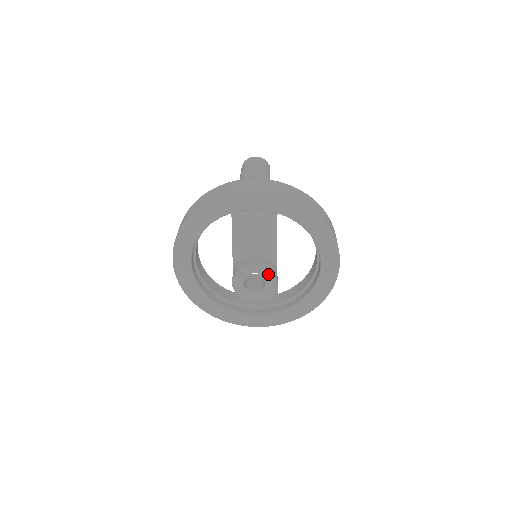
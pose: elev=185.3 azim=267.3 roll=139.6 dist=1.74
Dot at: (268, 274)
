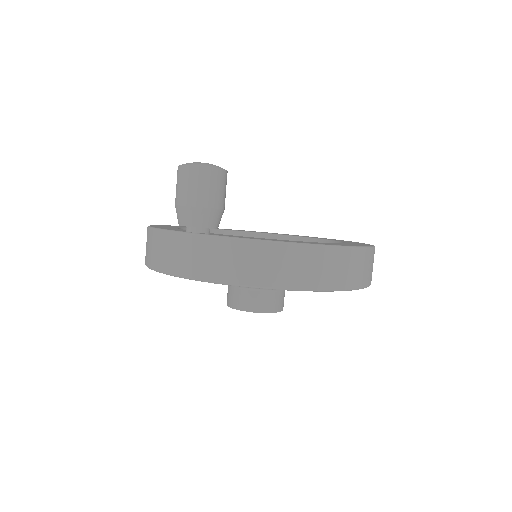
Dot at: (261, 311)
